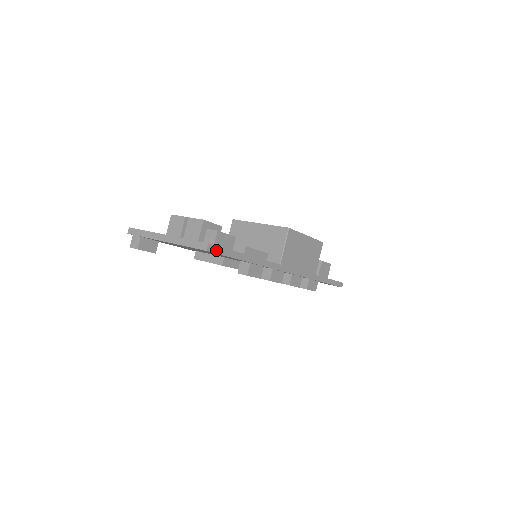
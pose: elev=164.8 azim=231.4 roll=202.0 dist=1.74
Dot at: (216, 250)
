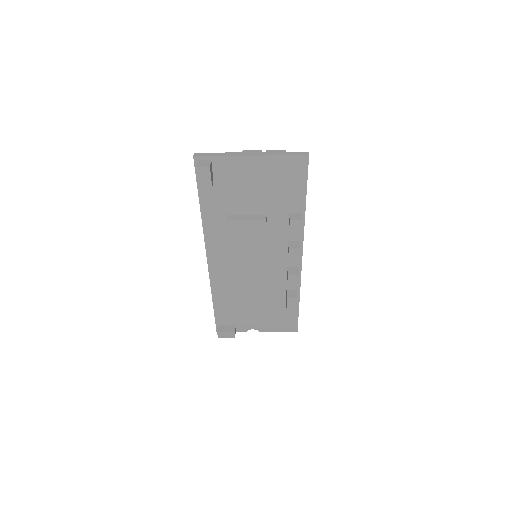
Dot at: (308, 164)
